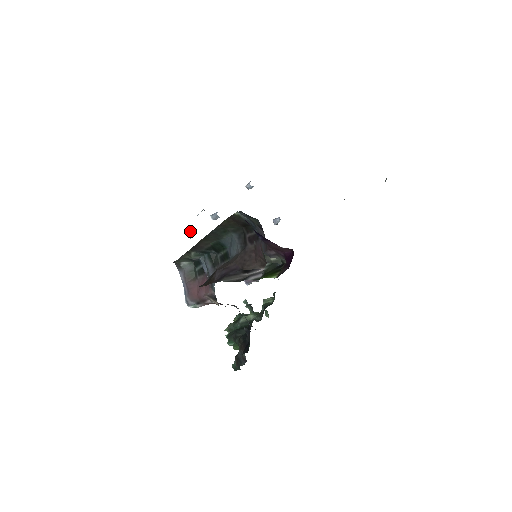
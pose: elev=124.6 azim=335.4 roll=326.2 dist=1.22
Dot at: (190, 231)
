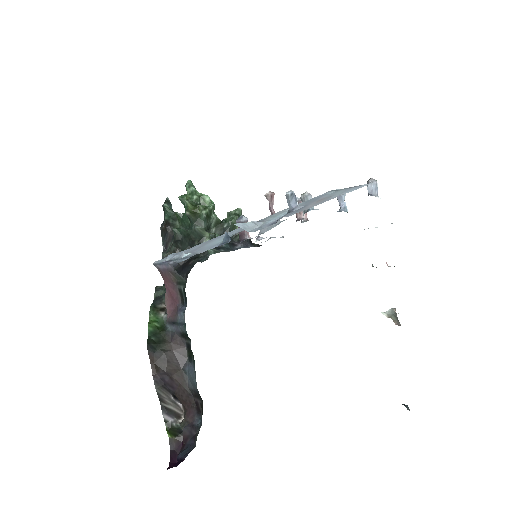
Dot at: occluded
